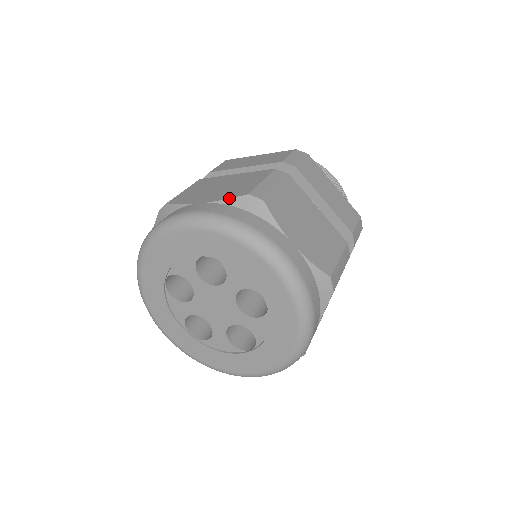
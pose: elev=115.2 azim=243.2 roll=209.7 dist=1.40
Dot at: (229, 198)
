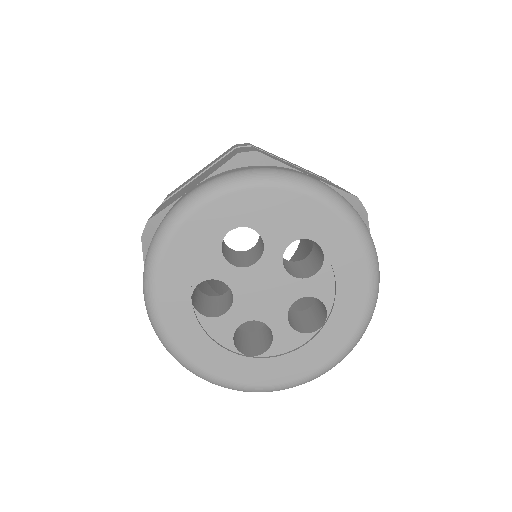
Dot at: (220, 166)
